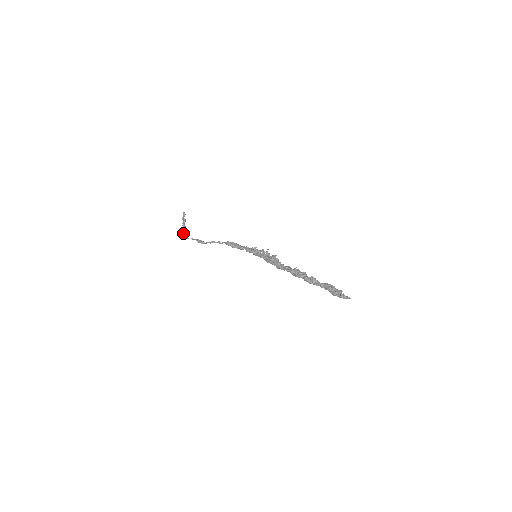
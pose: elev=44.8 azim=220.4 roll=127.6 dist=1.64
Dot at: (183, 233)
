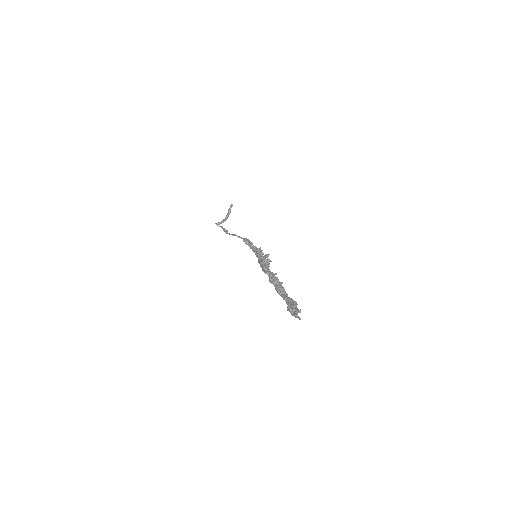
Dot at: (221, 222)
